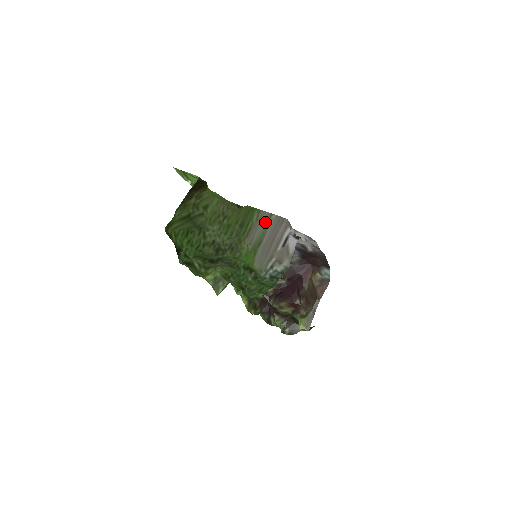
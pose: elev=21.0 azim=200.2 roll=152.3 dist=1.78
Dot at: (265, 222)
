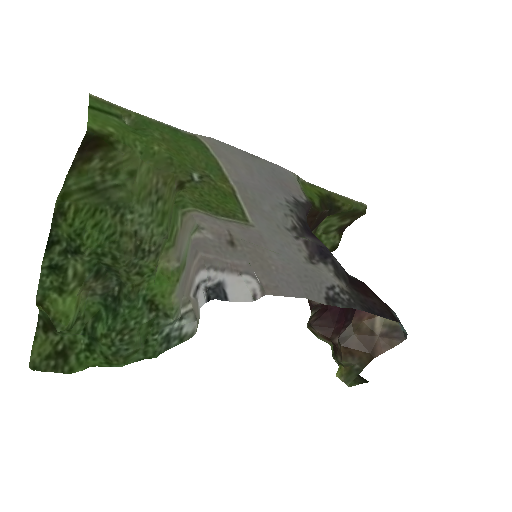
Dot at: (189, 236)
